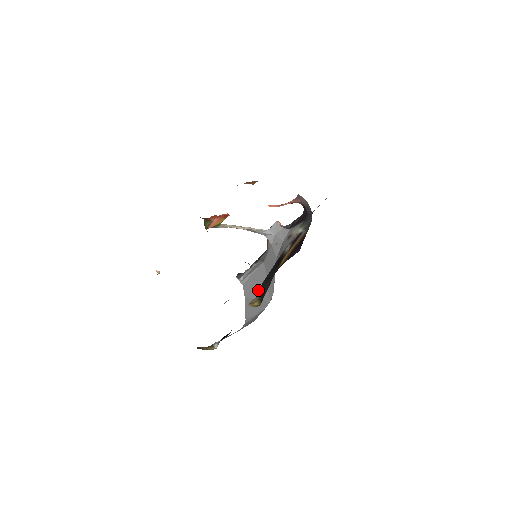
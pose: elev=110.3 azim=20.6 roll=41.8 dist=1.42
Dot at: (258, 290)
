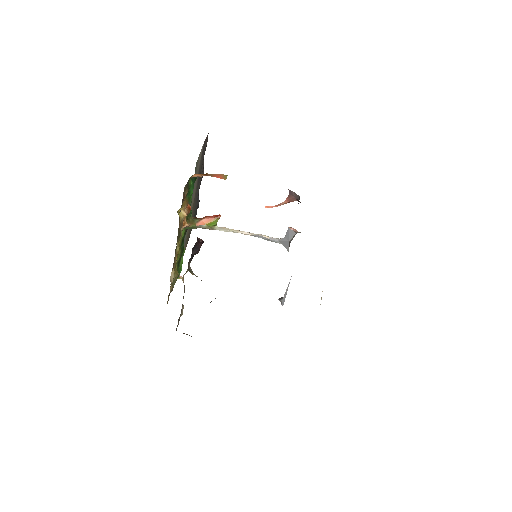
Dot at: occluded
